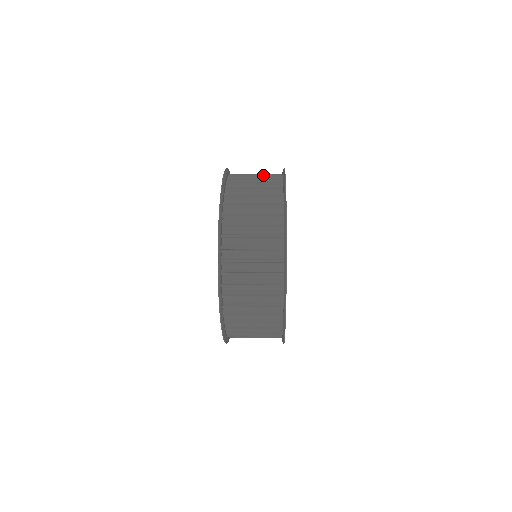
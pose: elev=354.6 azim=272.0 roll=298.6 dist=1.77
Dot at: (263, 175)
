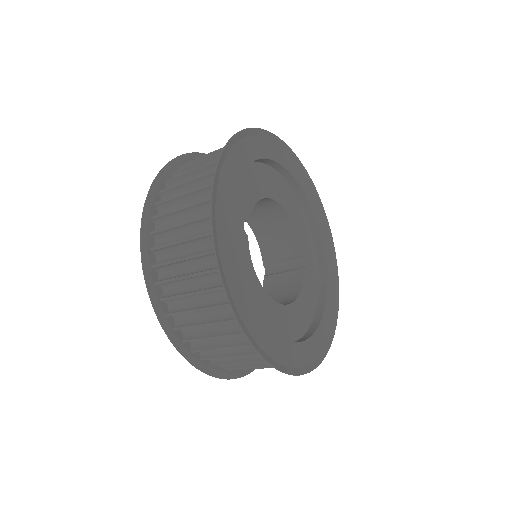
Dot at: (222, 148)
